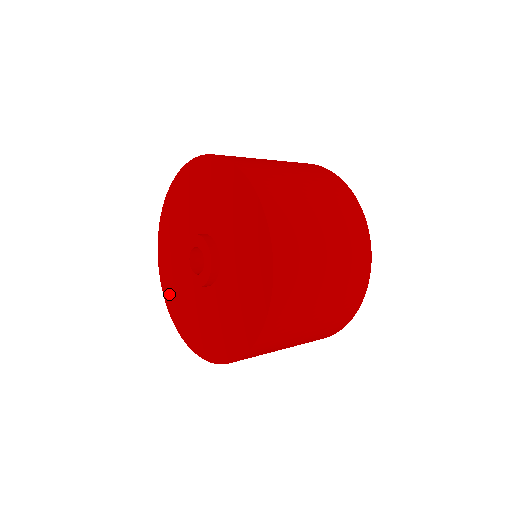
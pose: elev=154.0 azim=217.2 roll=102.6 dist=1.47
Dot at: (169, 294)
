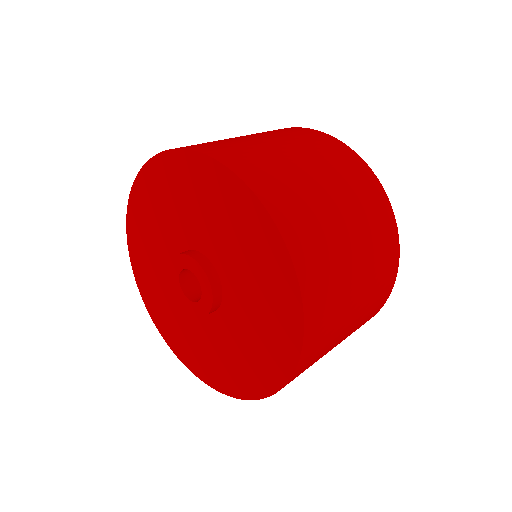
Dot at: (143, 282)
